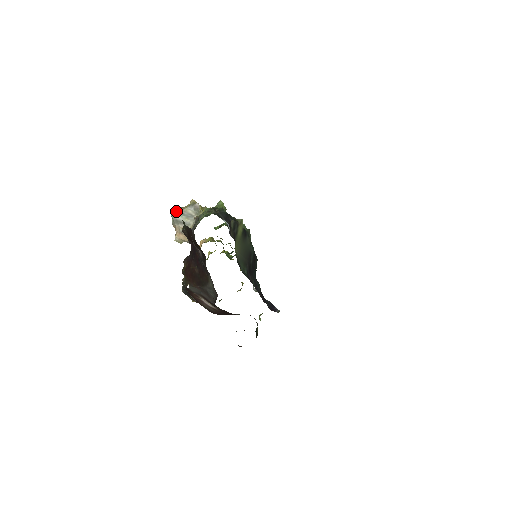
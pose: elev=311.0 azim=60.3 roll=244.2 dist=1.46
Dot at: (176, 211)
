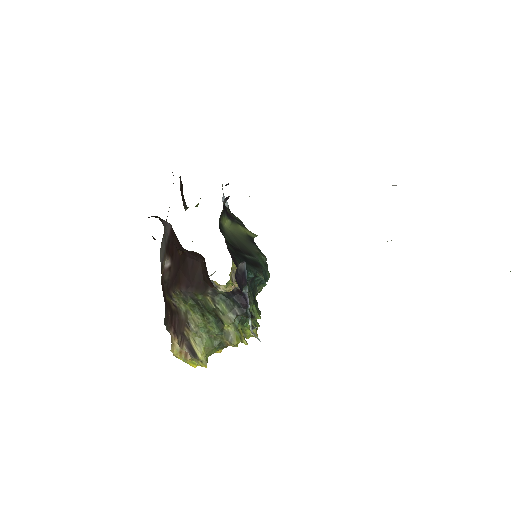
Dot at: occluded
